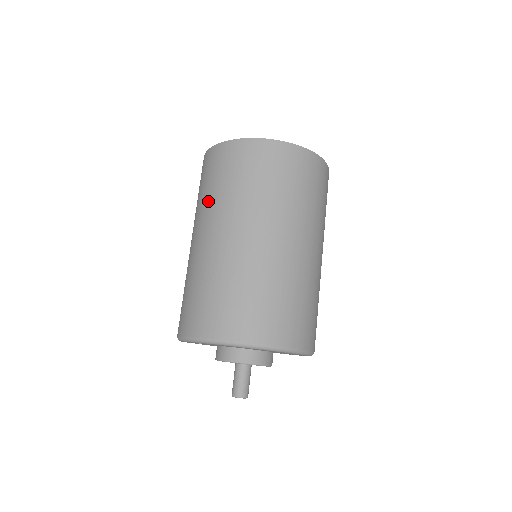
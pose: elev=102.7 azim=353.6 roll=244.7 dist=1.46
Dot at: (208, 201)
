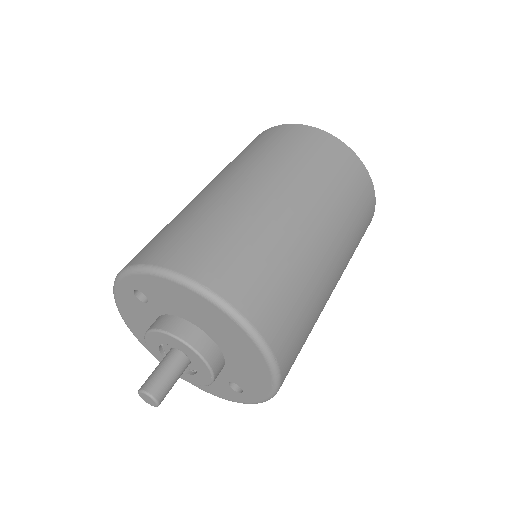
Dot at: (239, 160)
